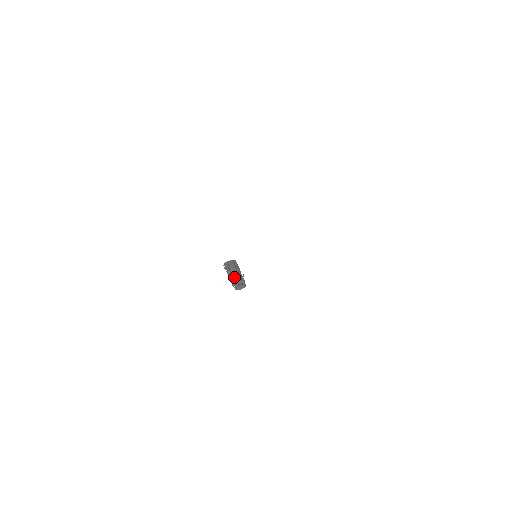
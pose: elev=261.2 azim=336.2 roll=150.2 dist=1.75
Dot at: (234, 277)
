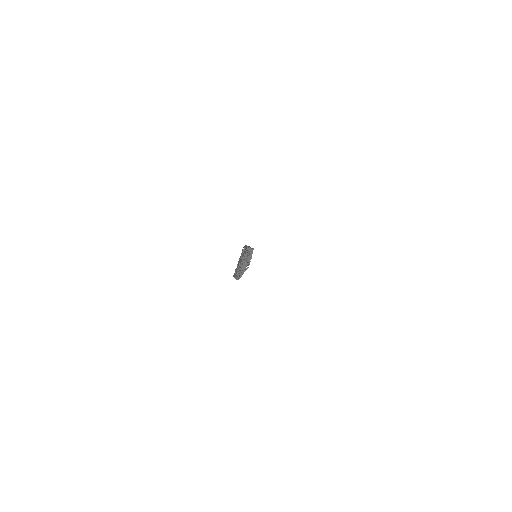
Dot at: (240, 263)
